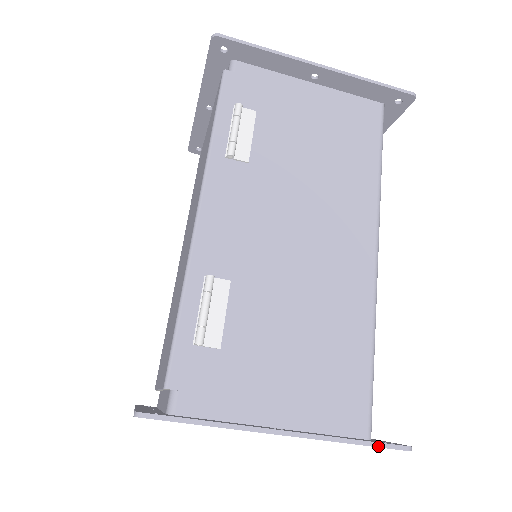
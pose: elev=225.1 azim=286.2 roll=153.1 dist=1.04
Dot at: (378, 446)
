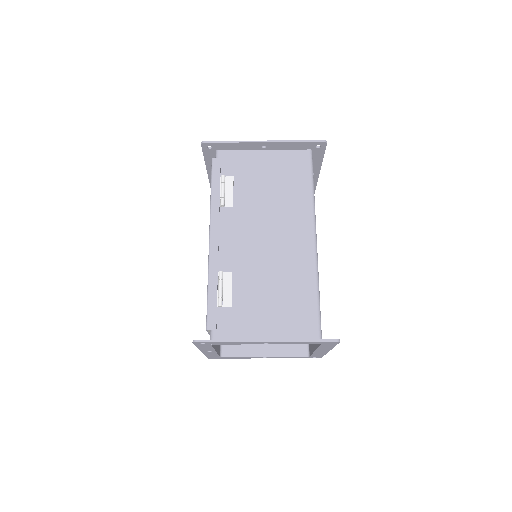
Dot at: (319, 341)
